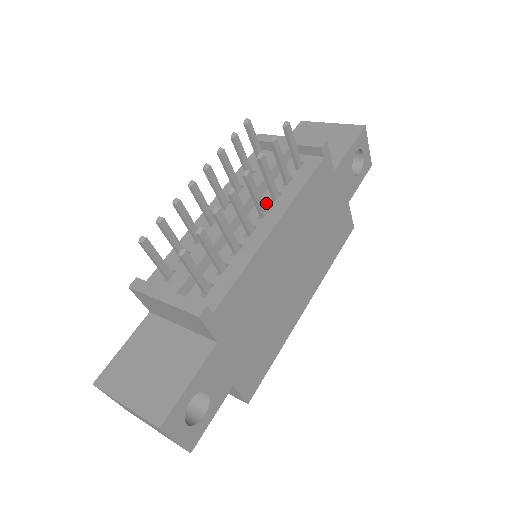
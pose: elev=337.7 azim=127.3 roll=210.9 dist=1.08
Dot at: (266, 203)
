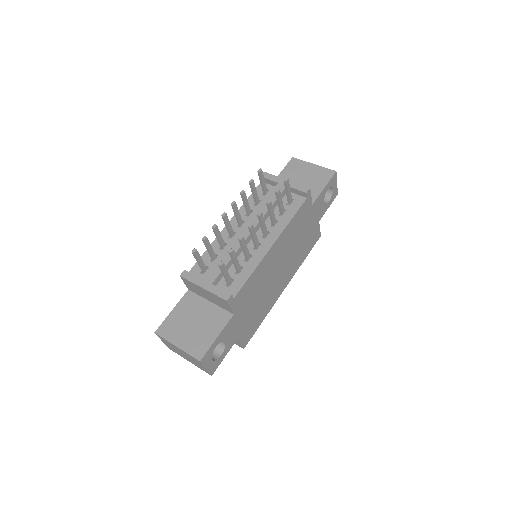
Dot at: (268, 227)
